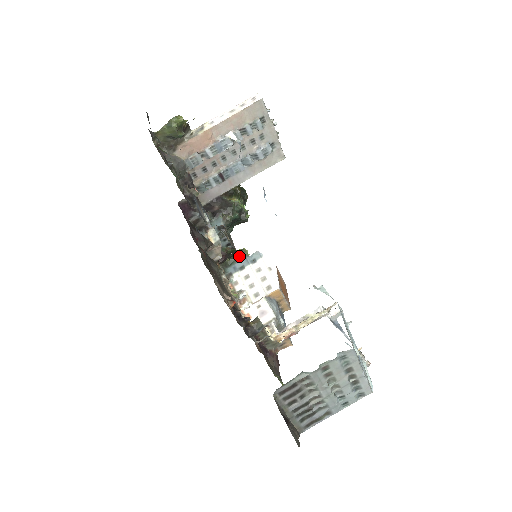
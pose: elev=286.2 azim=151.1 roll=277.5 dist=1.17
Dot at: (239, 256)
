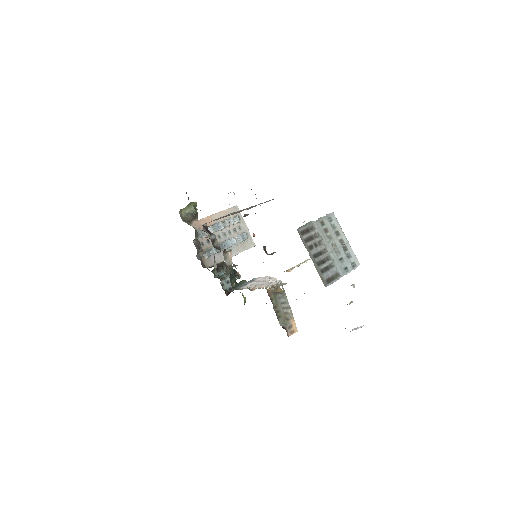
Dot at: (241, 282)
